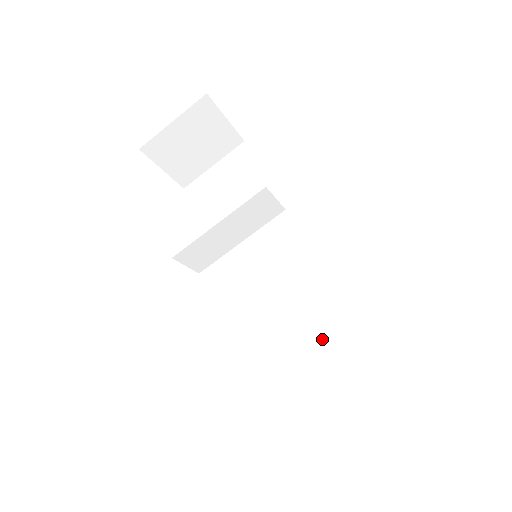
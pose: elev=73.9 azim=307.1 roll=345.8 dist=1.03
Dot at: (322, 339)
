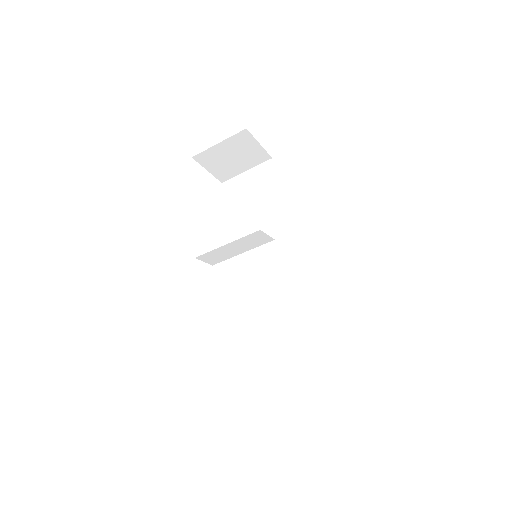
Dot at: (285, 323)
